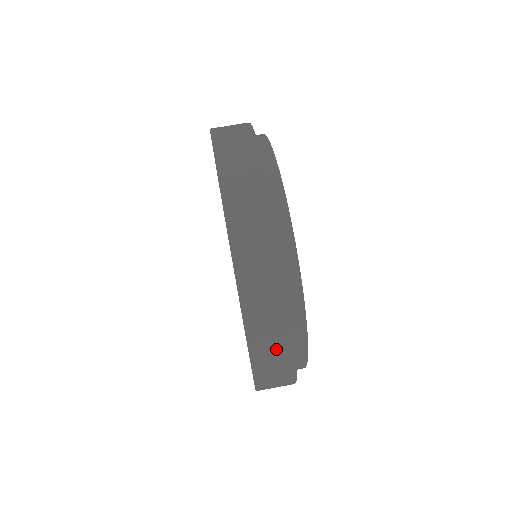
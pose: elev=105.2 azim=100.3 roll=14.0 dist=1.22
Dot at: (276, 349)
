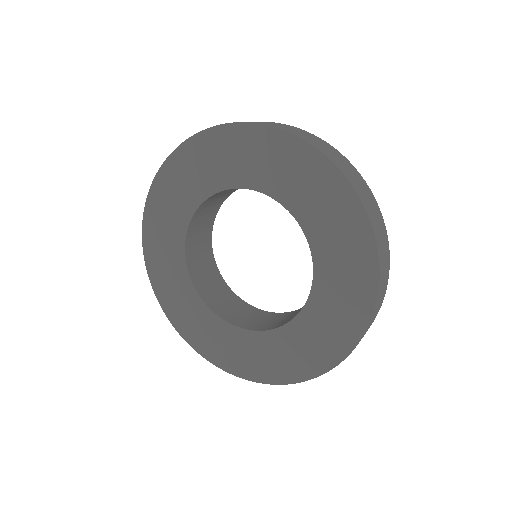
Dot at: (353, 174)
